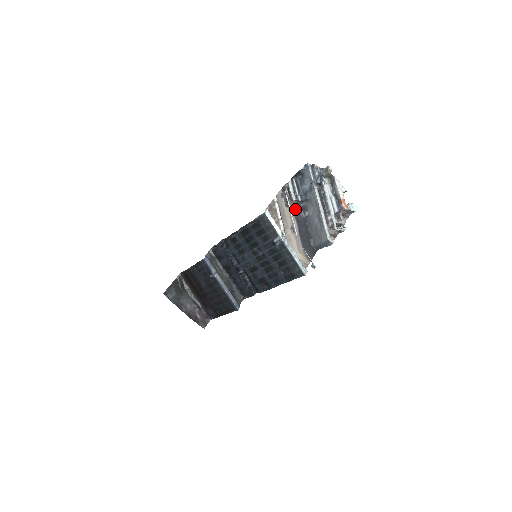
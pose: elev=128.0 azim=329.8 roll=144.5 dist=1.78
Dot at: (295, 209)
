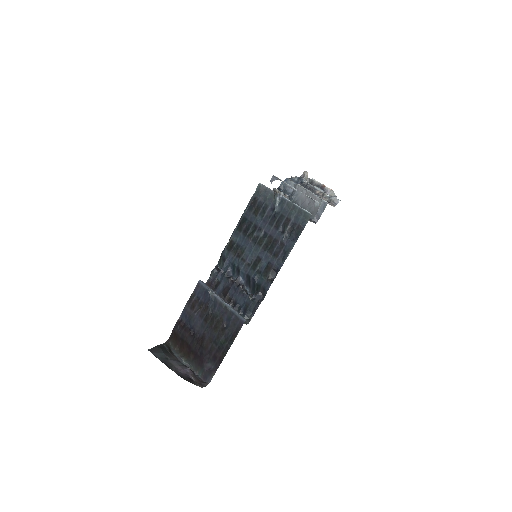
Dot at: occluded
